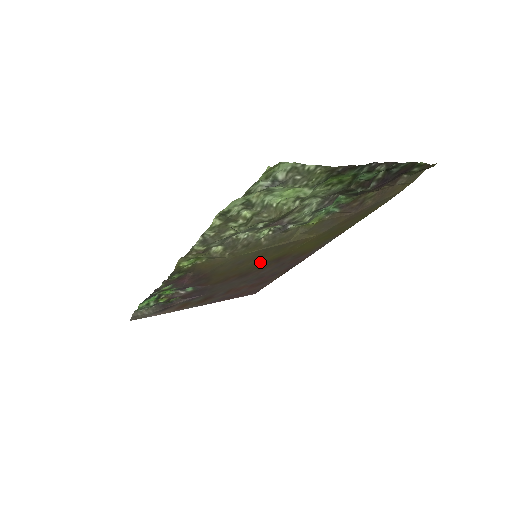
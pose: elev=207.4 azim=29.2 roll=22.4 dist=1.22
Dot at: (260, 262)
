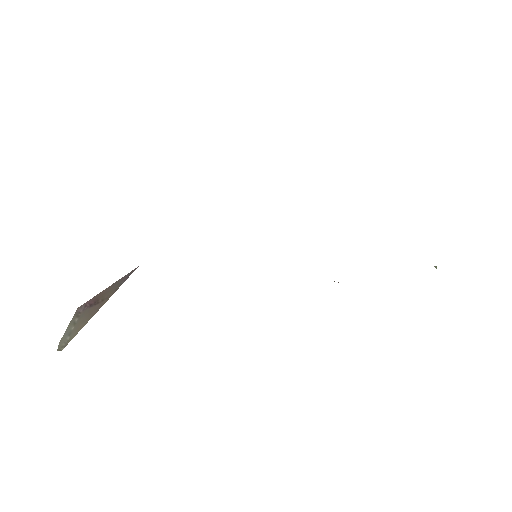
Dot at: occluded
